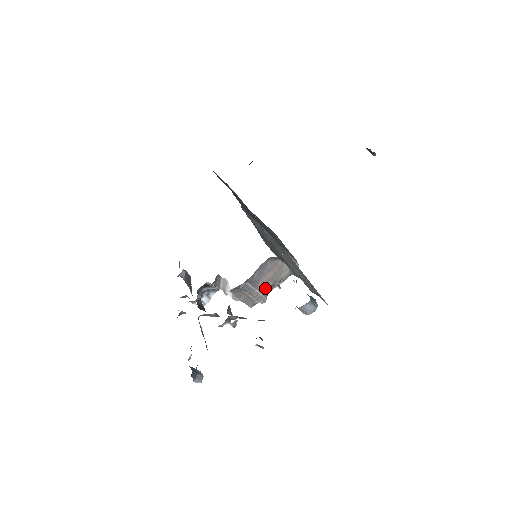
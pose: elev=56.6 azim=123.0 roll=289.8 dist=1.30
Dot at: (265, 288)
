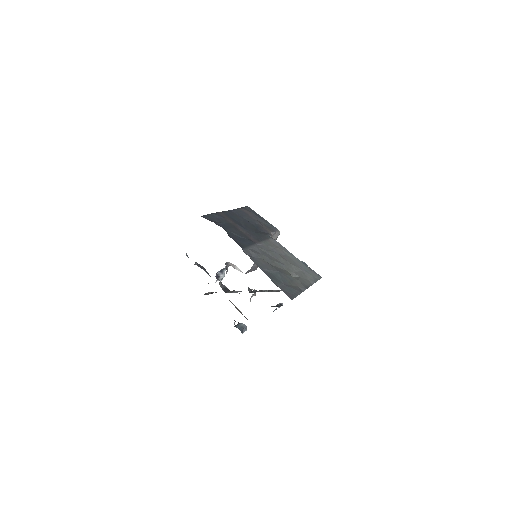
Dot at: occluded
